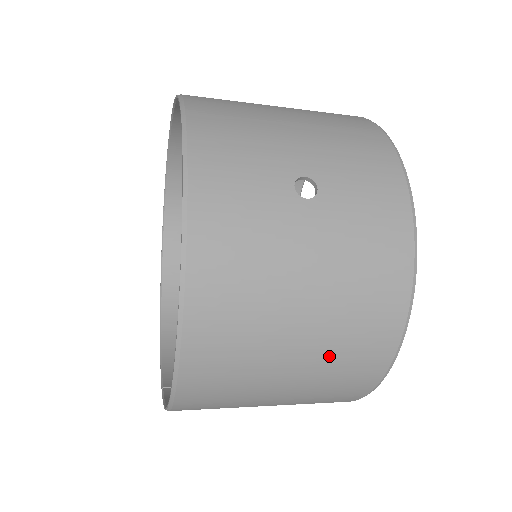
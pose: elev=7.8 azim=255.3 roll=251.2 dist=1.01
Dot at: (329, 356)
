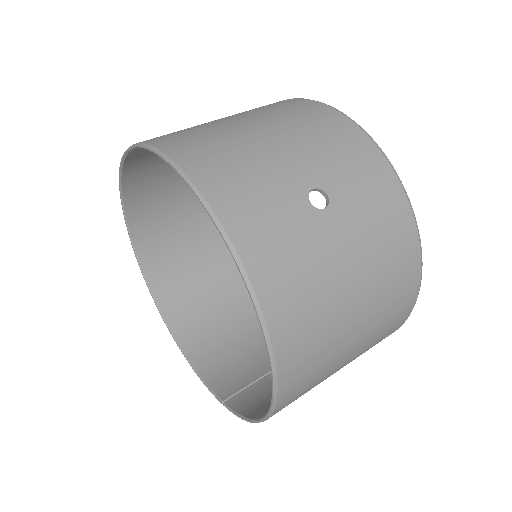
Dot at: (377, 322)
